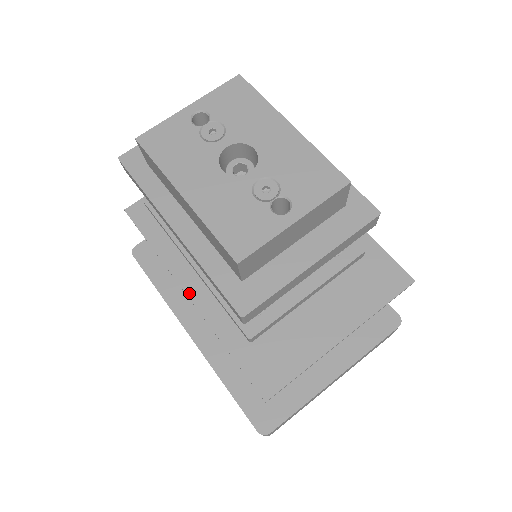
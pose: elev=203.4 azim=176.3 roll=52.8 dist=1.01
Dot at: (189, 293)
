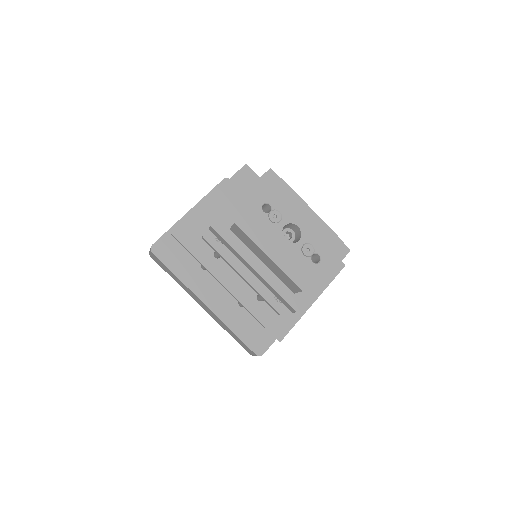
Dot at: (227, 287)
